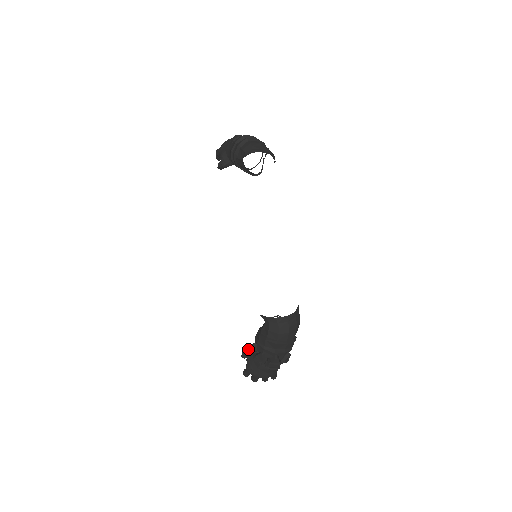
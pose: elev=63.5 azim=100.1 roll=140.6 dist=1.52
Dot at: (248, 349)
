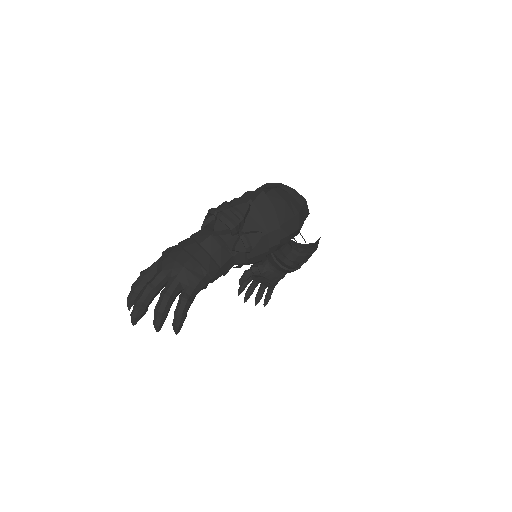
Dot at: occluded
